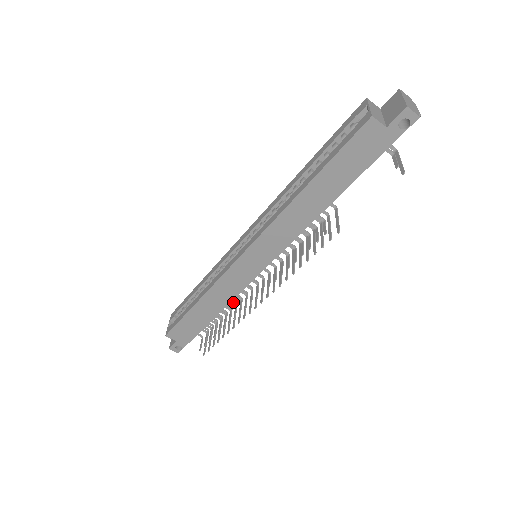
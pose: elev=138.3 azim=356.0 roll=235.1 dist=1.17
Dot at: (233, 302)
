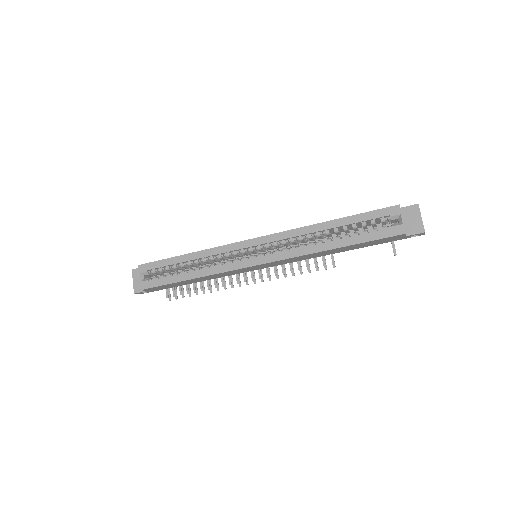
Dot at: occluded
